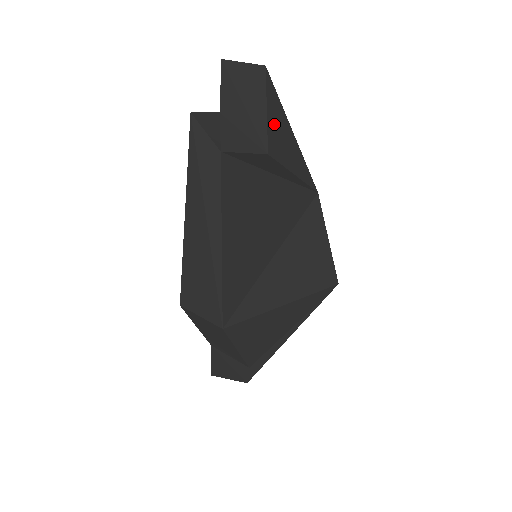
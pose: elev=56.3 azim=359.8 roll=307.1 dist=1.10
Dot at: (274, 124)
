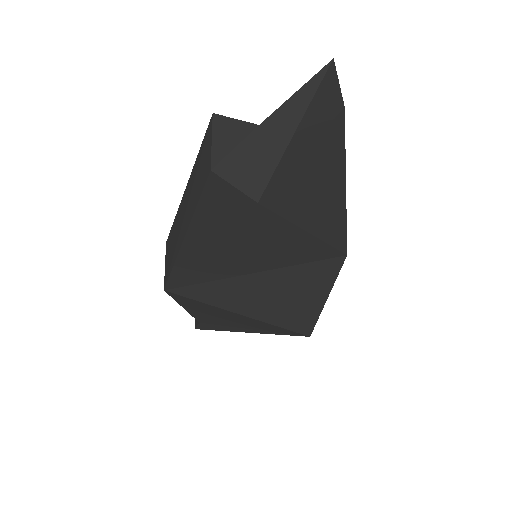
Dot at: (304, 174)
